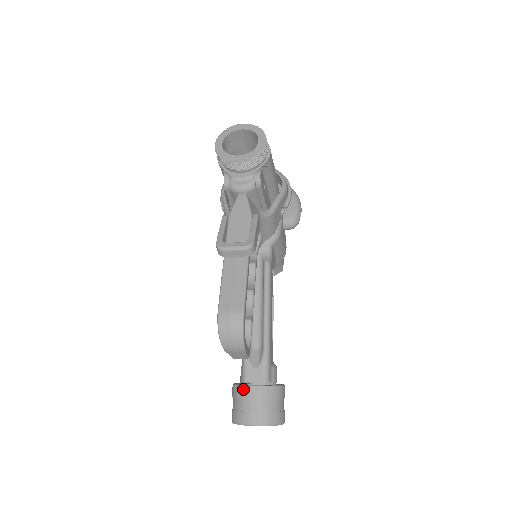
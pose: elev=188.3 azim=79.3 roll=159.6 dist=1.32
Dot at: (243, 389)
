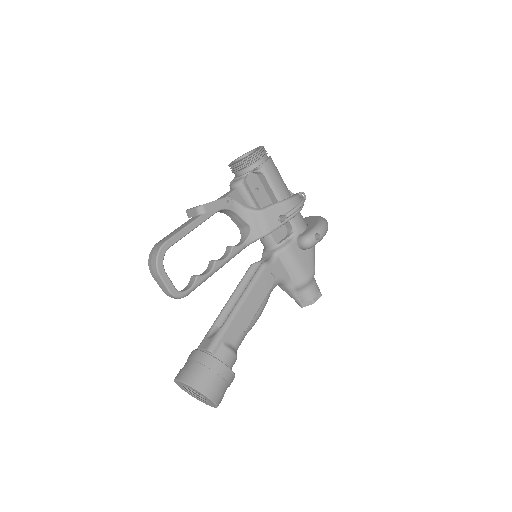
Dot at: (191, 352)
